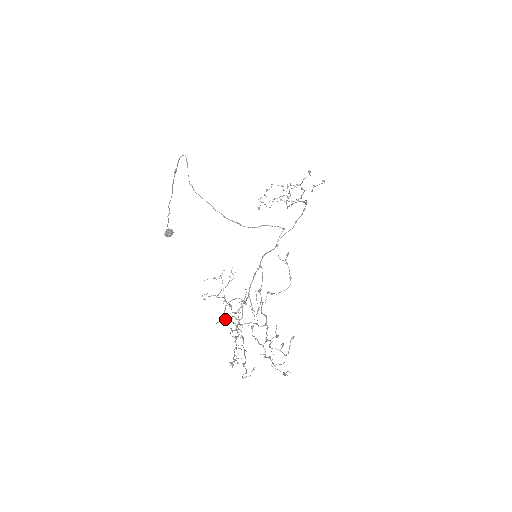
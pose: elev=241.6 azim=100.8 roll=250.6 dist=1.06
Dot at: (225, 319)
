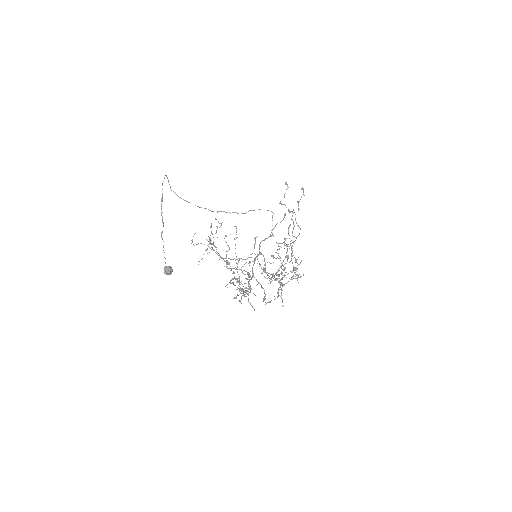
Dot at: occluded
